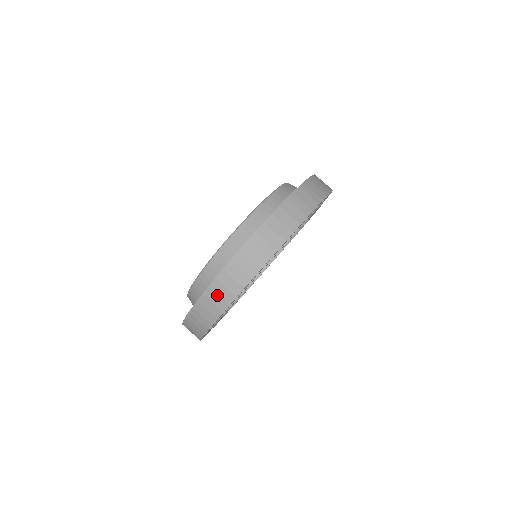
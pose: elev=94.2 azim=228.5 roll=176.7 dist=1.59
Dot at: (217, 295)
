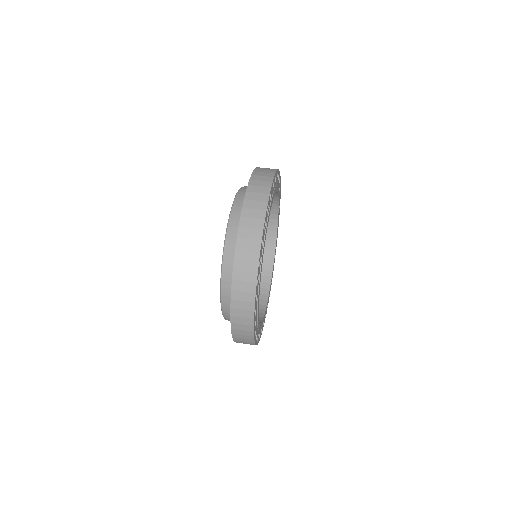
Dot at: (259, 181)
